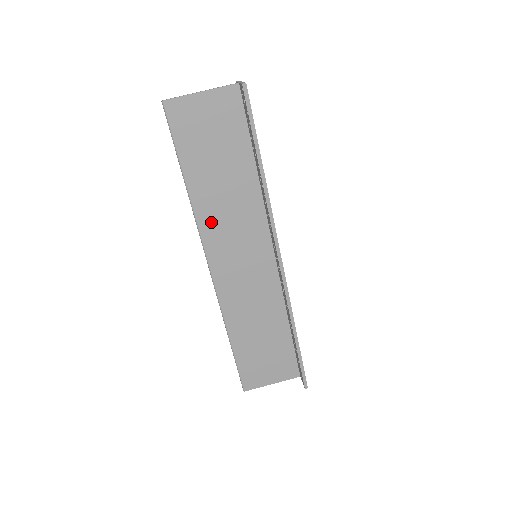
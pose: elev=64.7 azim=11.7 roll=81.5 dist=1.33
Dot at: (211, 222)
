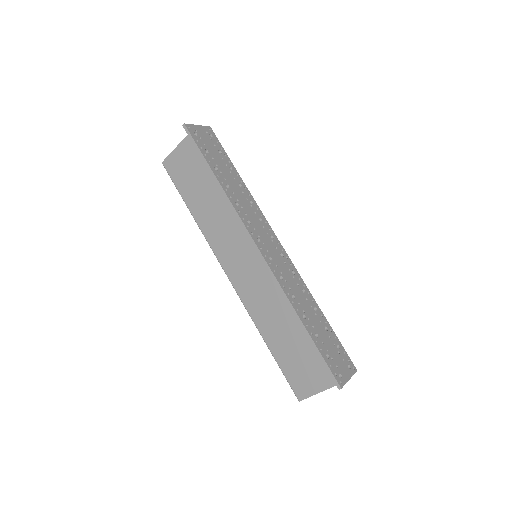
Dot at: (215, 237)
